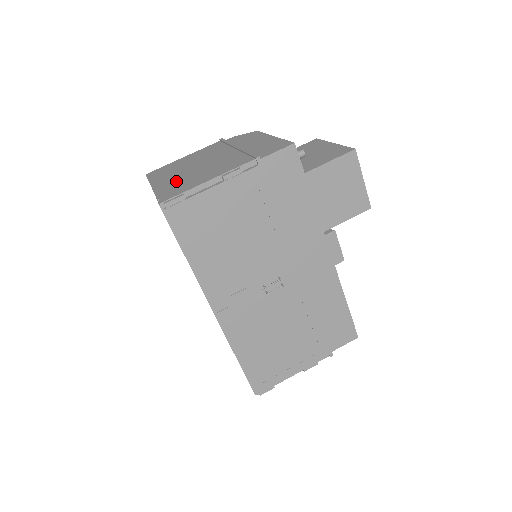
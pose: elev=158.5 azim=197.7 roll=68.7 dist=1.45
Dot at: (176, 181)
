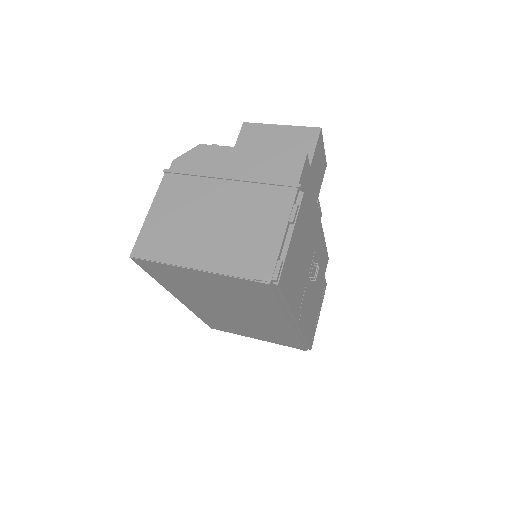
Dot at: (226, 249)
